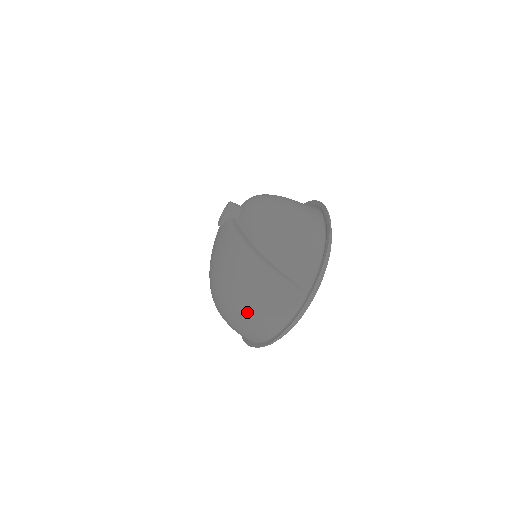
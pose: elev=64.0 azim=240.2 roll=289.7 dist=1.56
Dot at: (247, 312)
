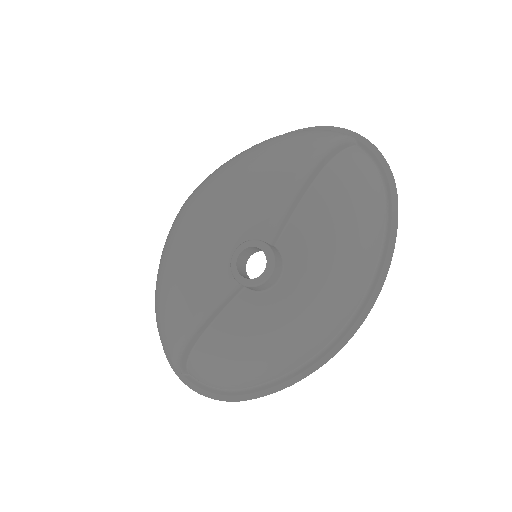
Dot at: occluded
